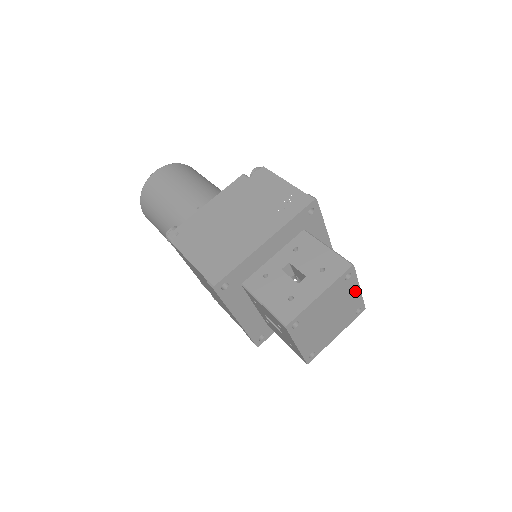
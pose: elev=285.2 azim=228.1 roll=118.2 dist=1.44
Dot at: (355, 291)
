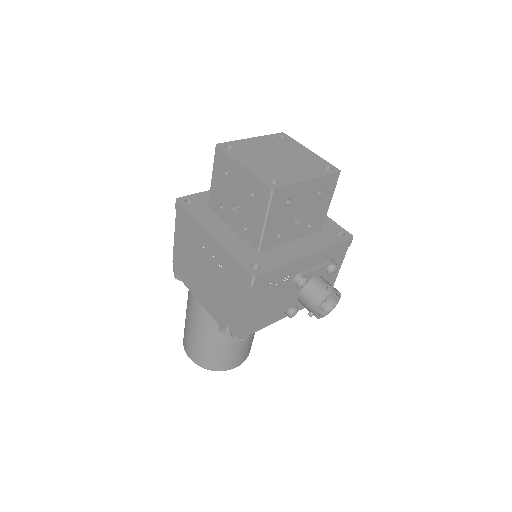
Dot at: (304, 151)
